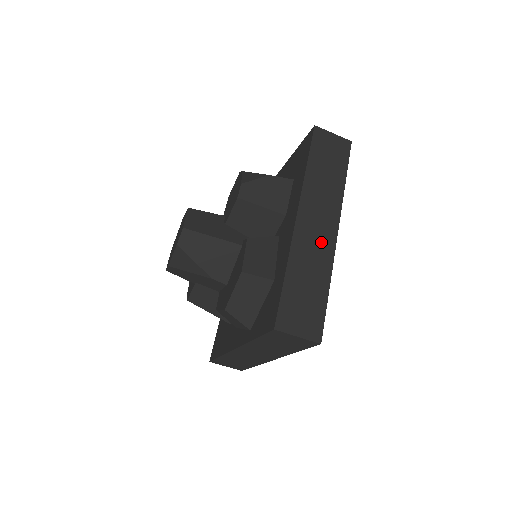
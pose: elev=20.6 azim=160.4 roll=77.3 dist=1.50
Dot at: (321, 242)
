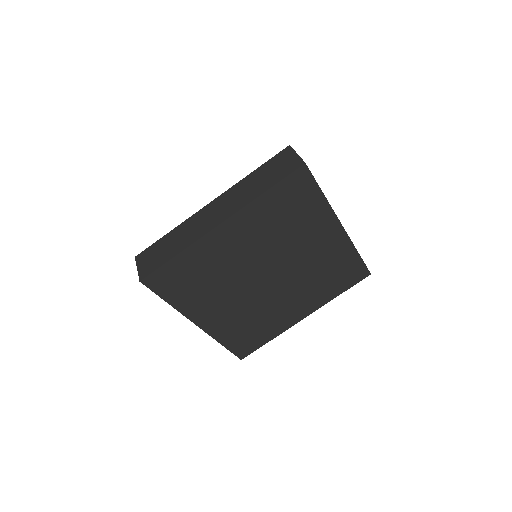
Dot at: occluded
